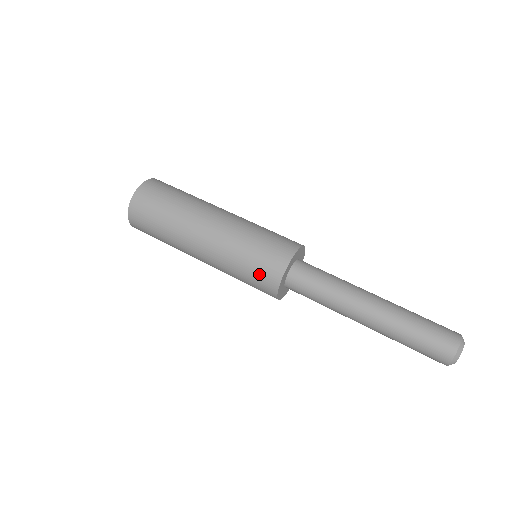
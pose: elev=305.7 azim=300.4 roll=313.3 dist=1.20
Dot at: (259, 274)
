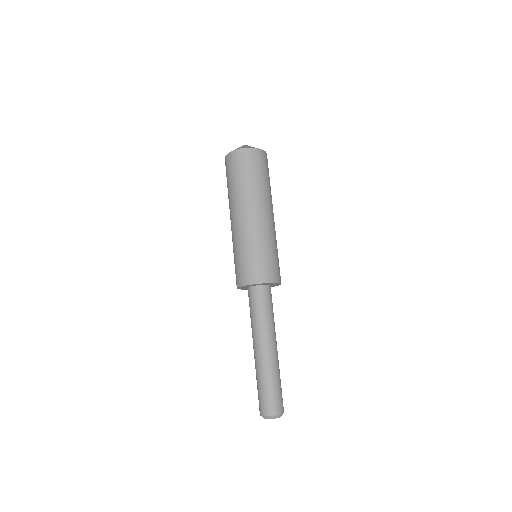
Dot at: occluded
